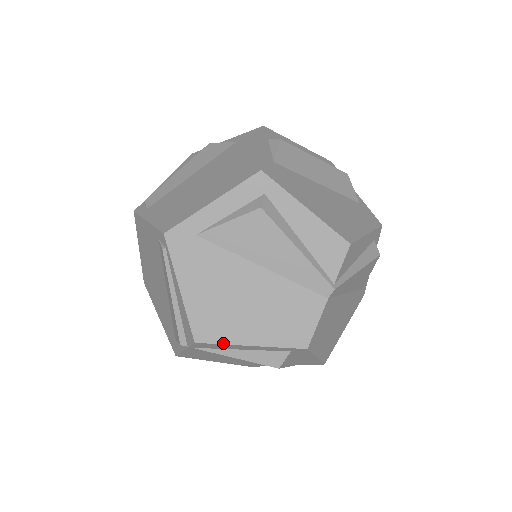
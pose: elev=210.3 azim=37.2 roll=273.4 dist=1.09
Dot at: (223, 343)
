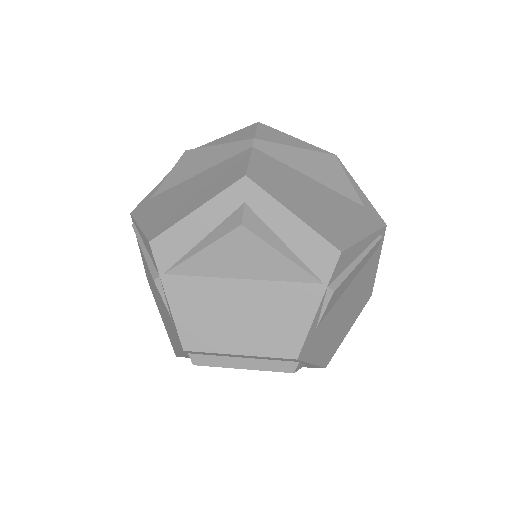
Dot at: (172, 225)
